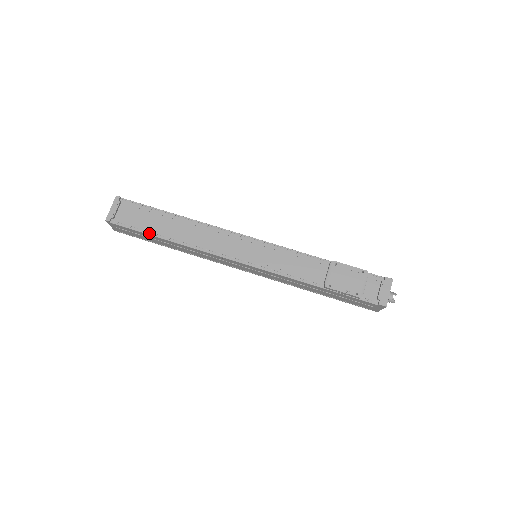
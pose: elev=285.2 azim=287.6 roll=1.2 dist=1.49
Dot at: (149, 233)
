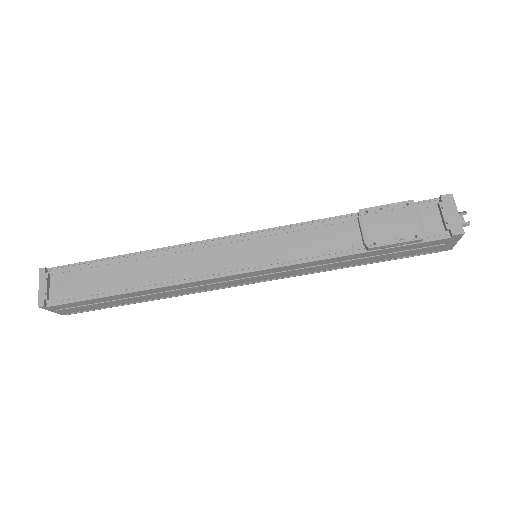
Dot at: (102, 295)
